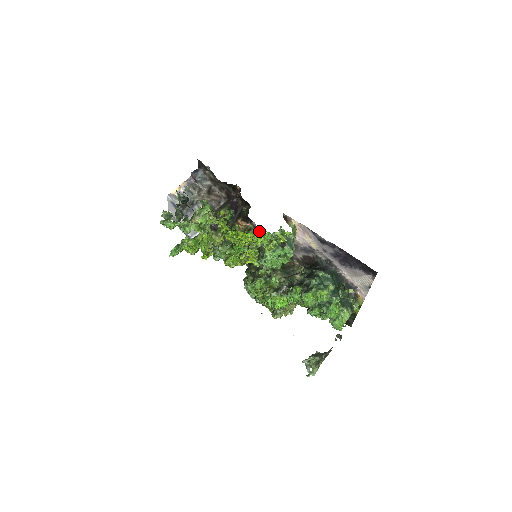
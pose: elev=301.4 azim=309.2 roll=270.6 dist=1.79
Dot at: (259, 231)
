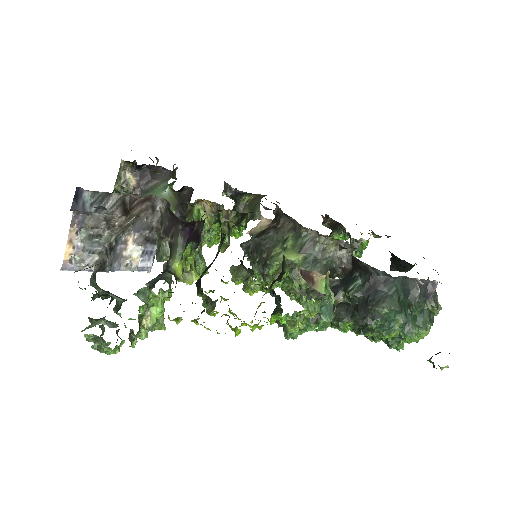
Dot at: occluded
